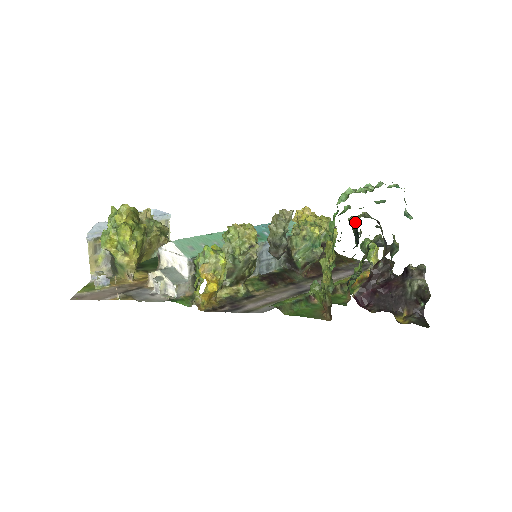
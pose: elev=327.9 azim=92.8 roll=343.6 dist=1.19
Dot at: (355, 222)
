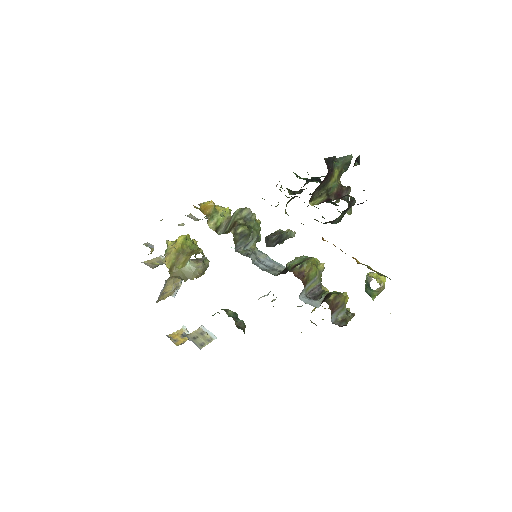
Dot at: occluded
